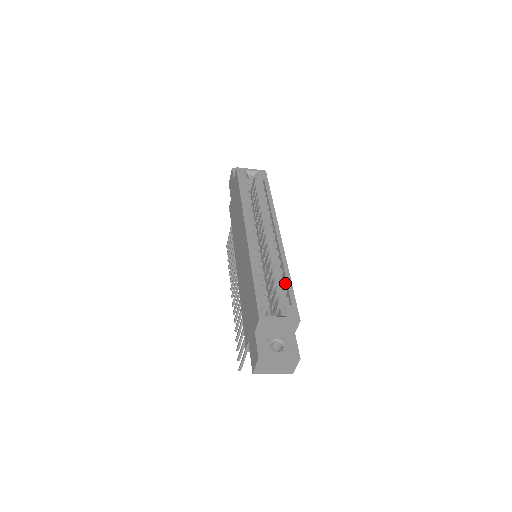
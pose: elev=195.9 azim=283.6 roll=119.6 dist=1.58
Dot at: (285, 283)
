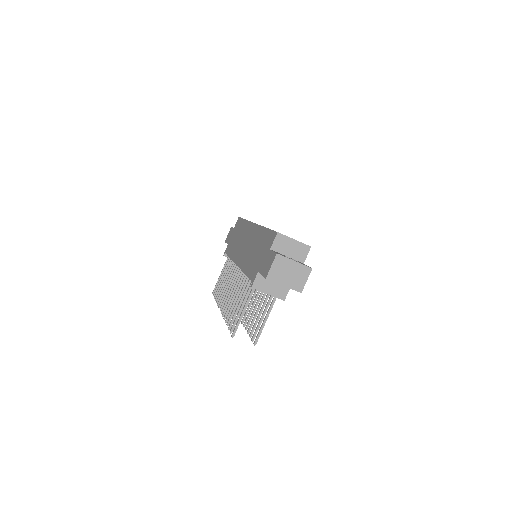
Dot at: occluded
